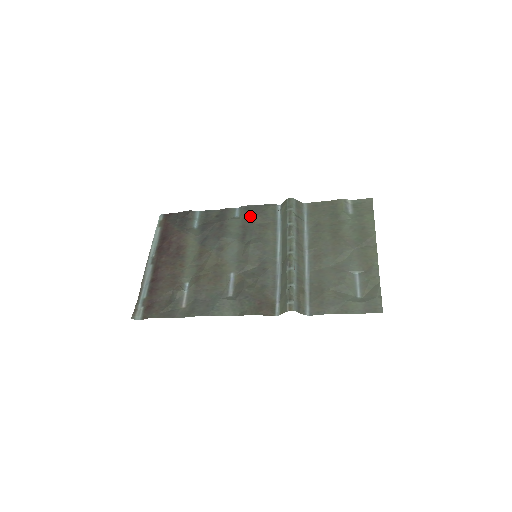
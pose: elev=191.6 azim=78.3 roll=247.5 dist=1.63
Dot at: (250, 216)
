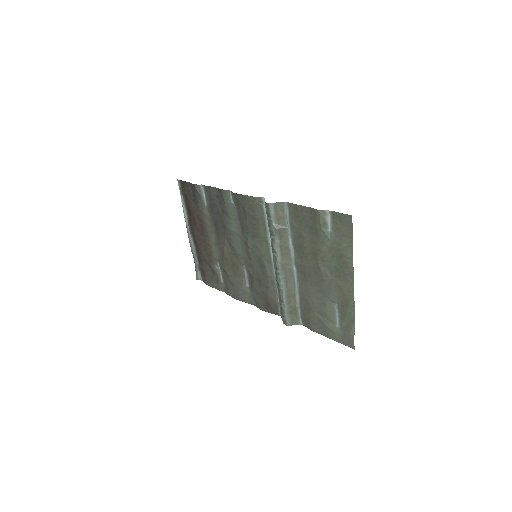
Dot at: (241, 209)
